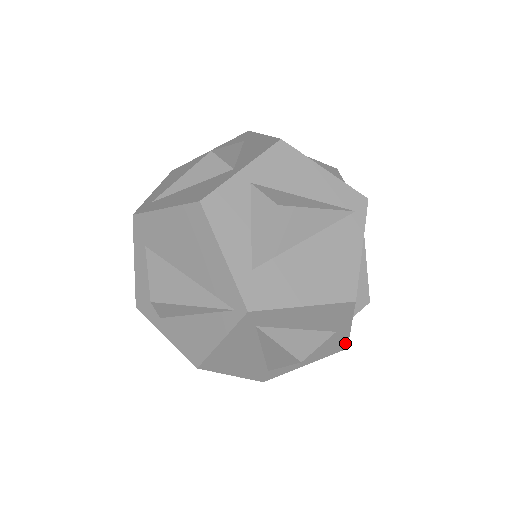
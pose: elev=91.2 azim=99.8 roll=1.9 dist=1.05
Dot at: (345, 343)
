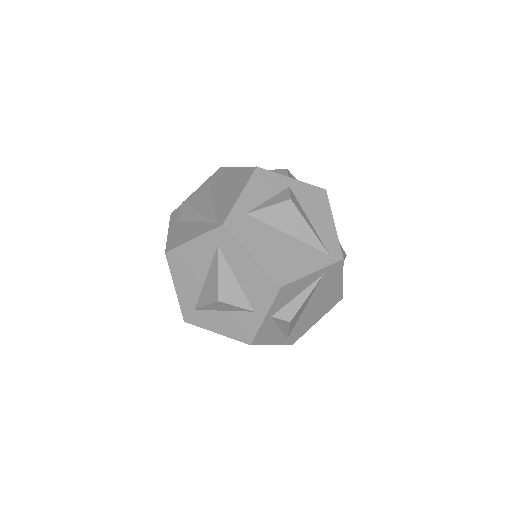
Dot at: (252, 335)
